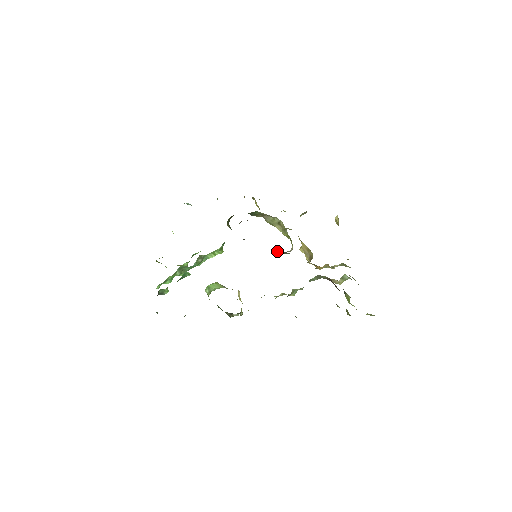
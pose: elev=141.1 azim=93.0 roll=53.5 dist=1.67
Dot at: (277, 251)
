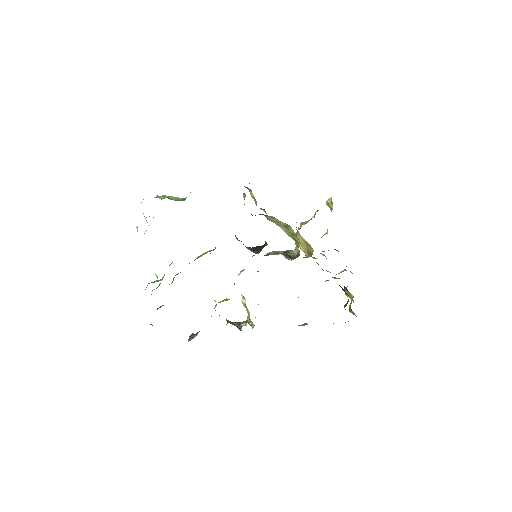
Dot at: (283, 255)
